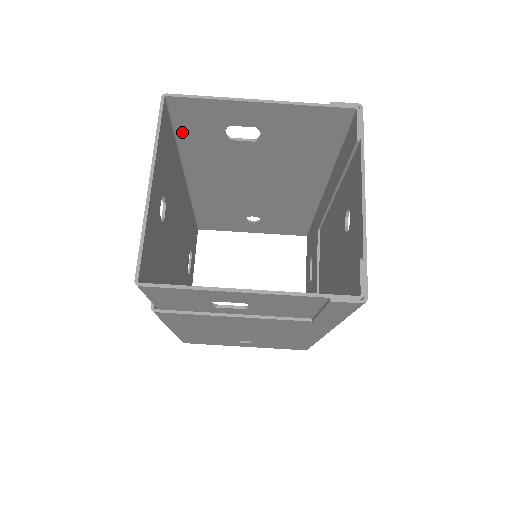
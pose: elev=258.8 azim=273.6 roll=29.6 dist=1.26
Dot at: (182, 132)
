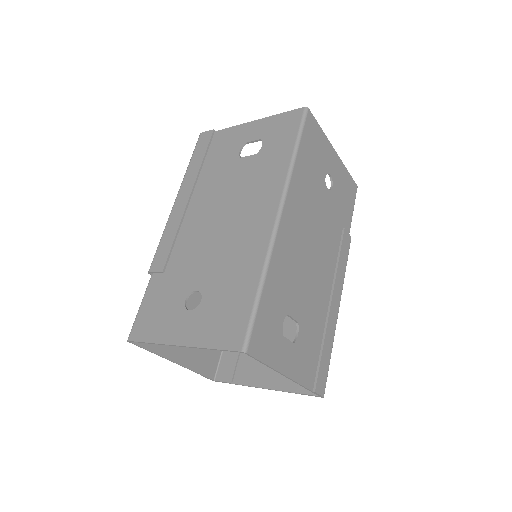
Dot at: (262, 304)
